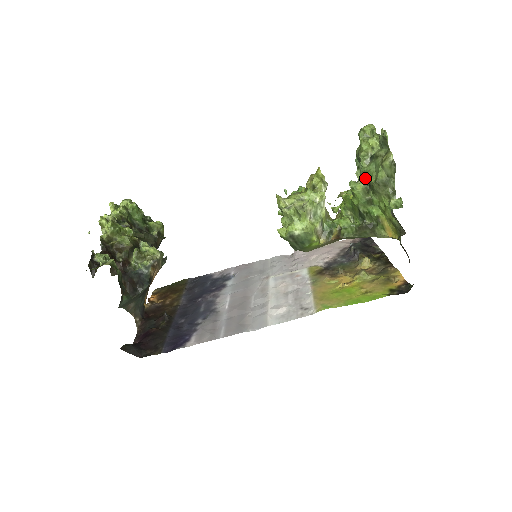
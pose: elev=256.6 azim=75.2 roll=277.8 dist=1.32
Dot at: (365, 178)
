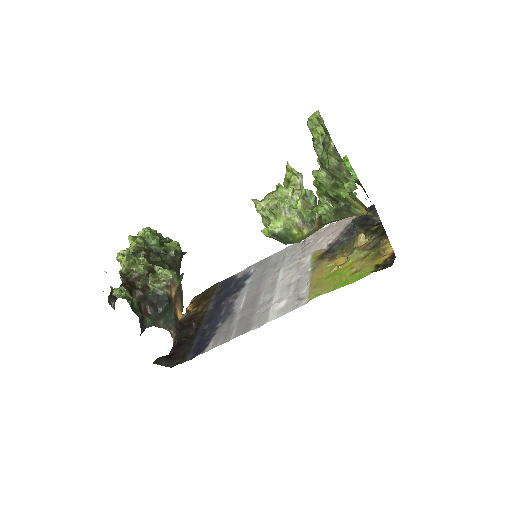
Dot at: (323, 165)
